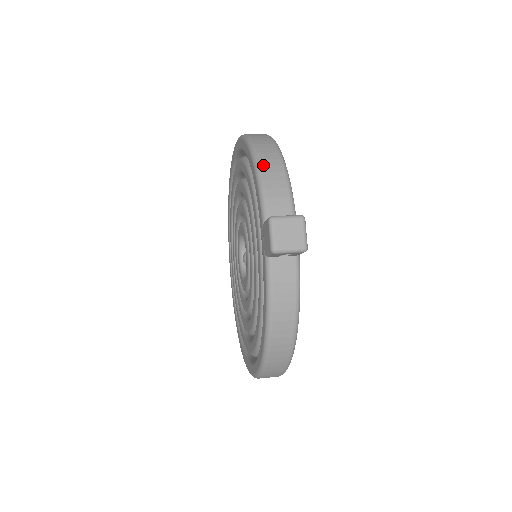
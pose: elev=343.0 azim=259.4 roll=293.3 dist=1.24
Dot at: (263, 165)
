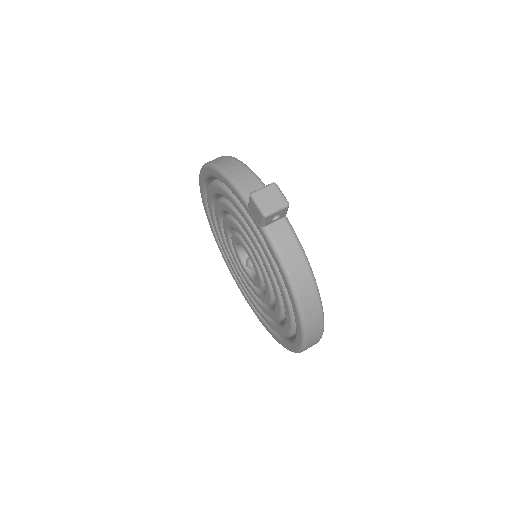
Dot at: (227, 170)
